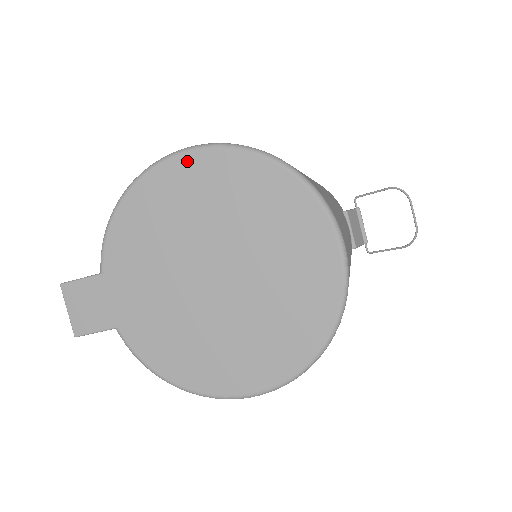
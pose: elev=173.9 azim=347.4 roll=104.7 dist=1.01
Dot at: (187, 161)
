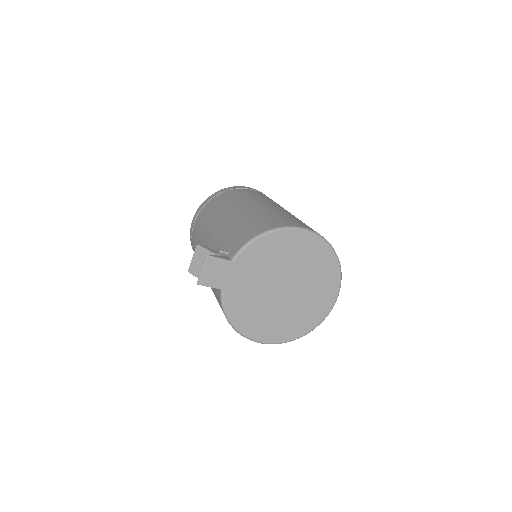
Dot at: (306, 236)
